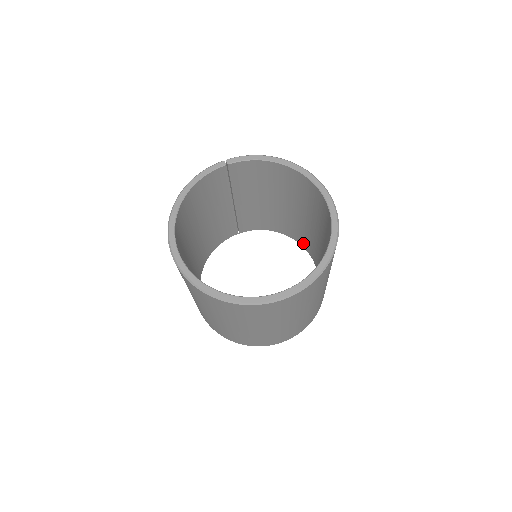
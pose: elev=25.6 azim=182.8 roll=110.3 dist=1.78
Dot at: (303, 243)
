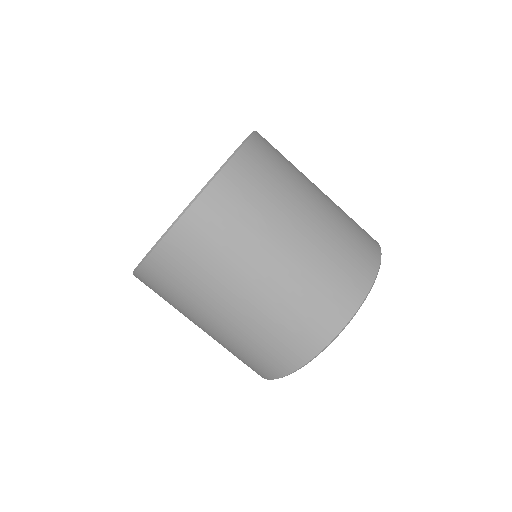
Dot at: occluded
